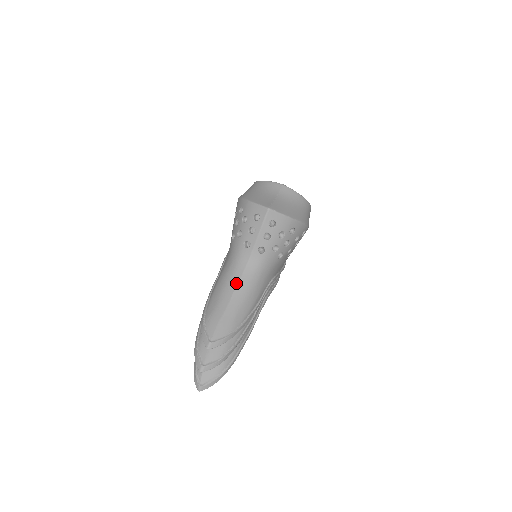
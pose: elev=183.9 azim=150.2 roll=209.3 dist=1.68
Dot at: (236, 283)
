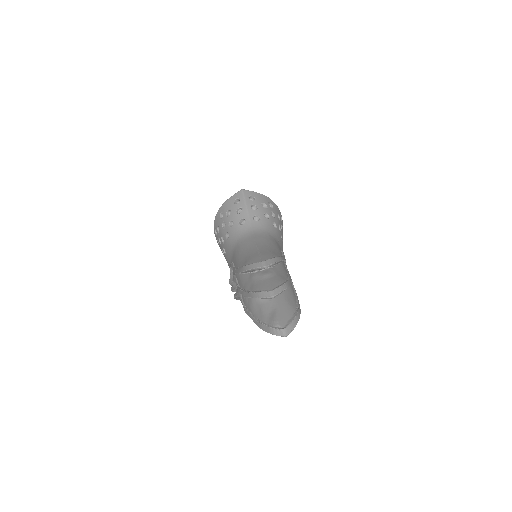
Dot at: (253, 241)
